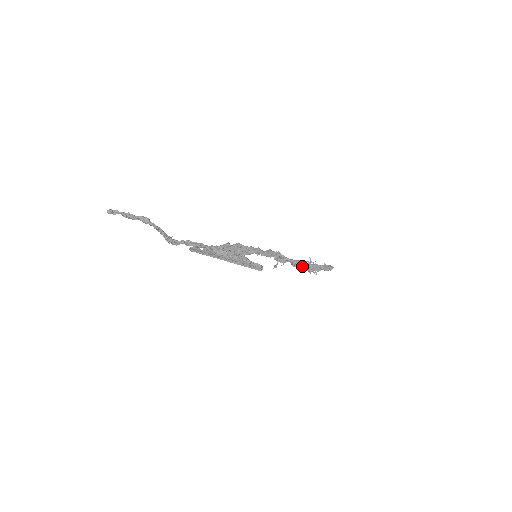
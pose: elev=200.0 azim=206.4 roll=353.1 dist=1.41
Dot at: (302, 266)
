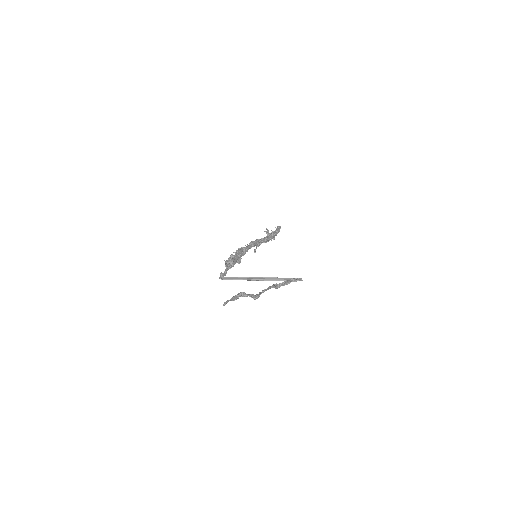
Dot at: (268, 239)
